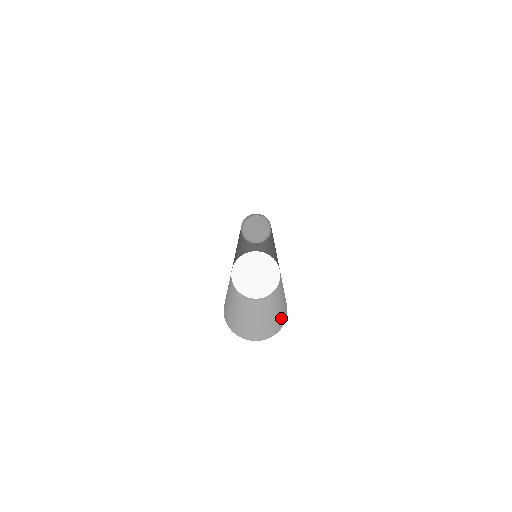
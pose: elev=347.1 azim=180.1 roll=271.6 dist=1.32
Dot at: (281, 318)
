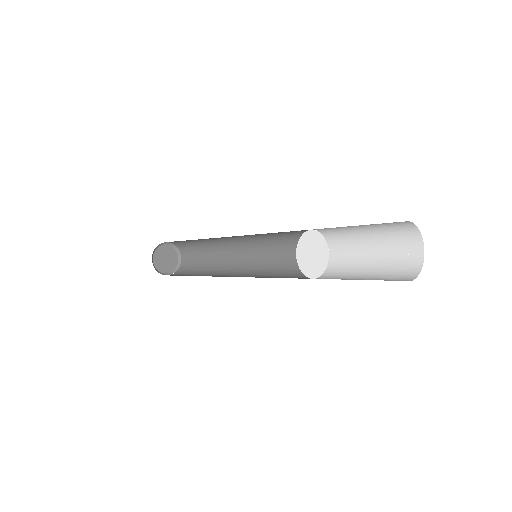
Dot at: (403, 268)
